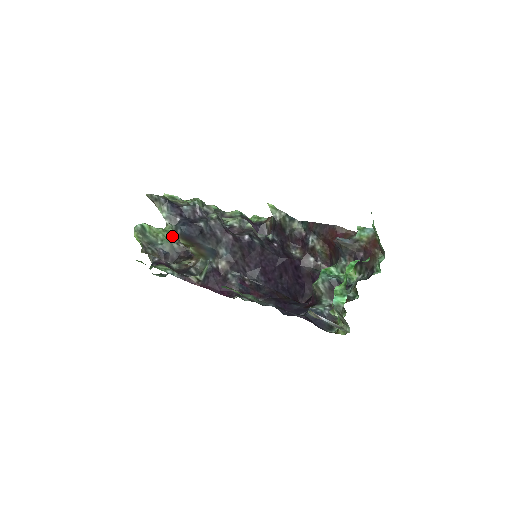
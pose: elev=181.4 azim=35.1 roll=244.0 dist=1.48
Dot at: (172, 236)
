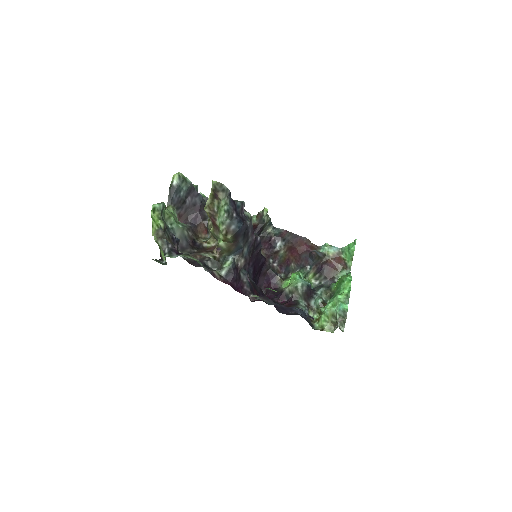
Dot at: occluded
